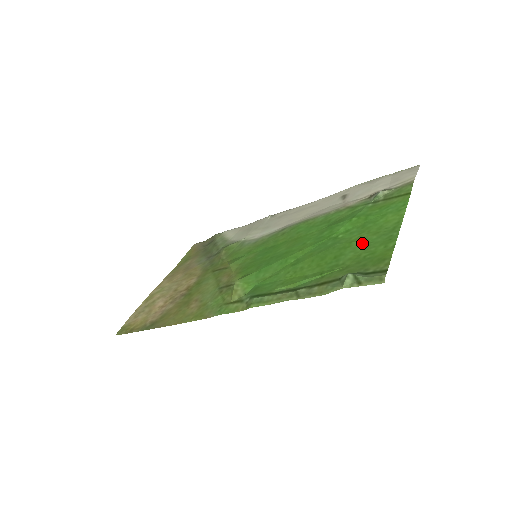
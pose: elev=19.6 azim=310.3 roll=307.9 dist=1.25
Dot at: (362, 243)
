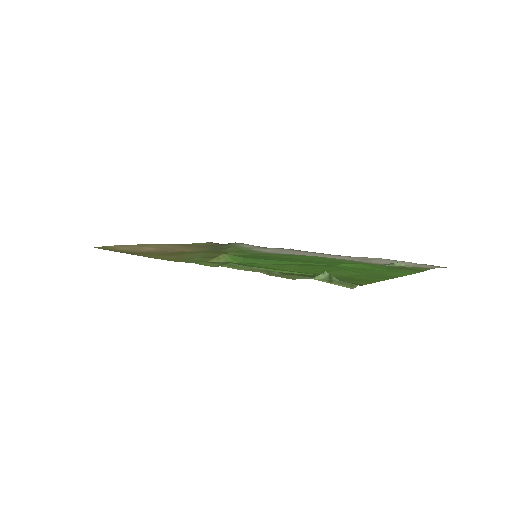
Dot at: (355, 273)
